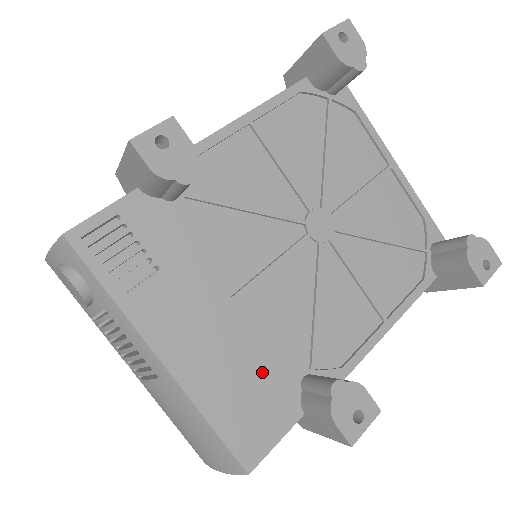
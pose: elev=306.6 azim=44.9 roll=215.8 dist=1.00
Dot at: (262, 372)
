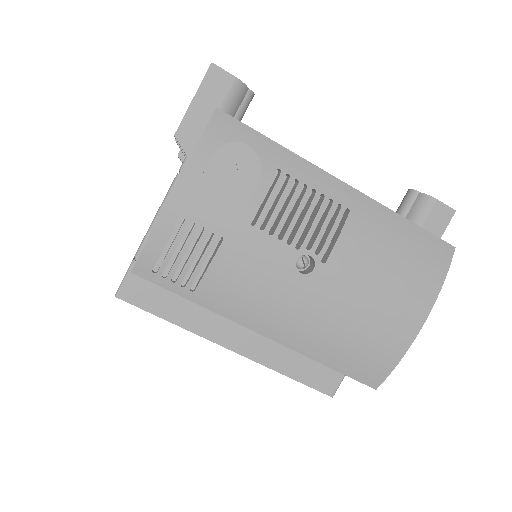
Dot at: occluded
